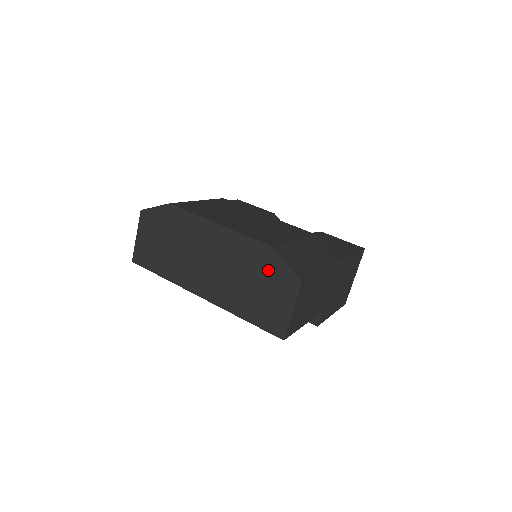
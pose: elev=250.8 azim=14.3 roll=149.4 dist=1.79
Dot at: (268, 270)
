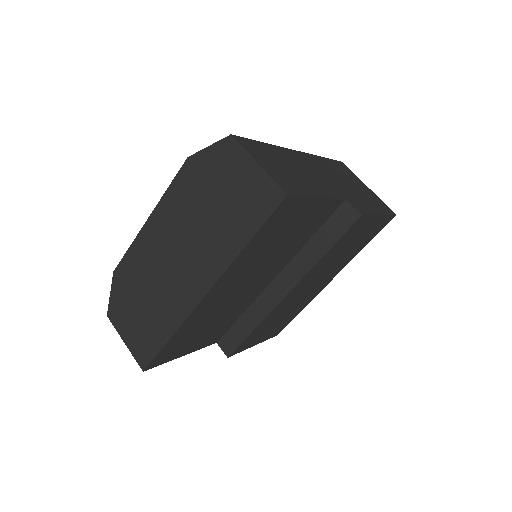
Dot at: (206, 176)
